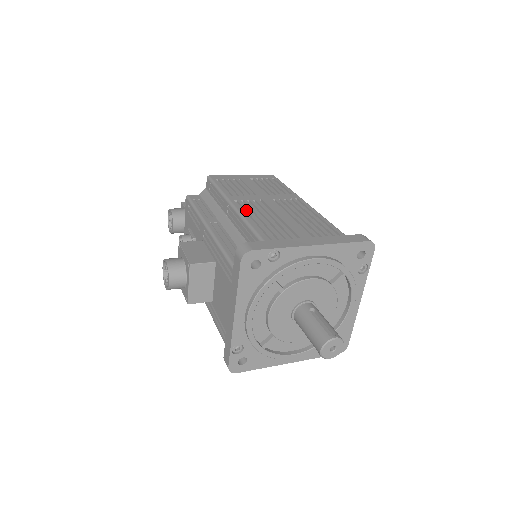
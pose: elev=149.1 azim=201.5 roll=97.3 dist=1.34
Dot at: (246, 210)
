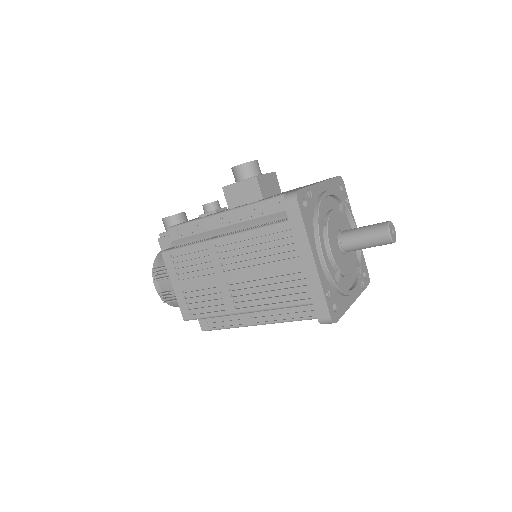
Dot at: occluded
